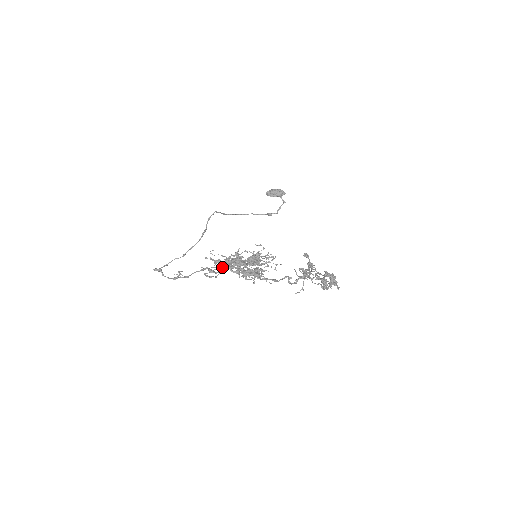
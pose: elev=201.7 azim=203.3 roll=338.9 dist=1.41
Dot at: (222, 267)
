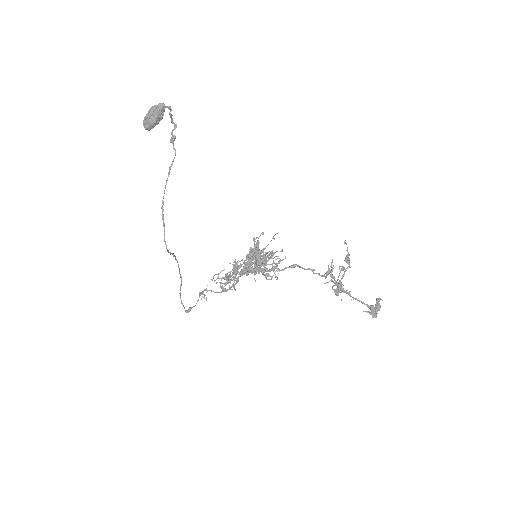
Dot at: (237, 279)
